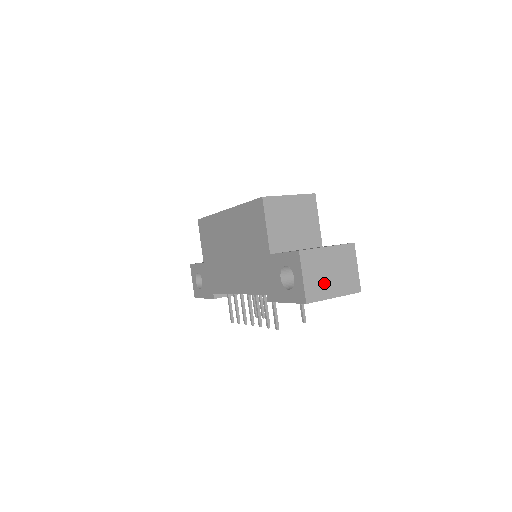
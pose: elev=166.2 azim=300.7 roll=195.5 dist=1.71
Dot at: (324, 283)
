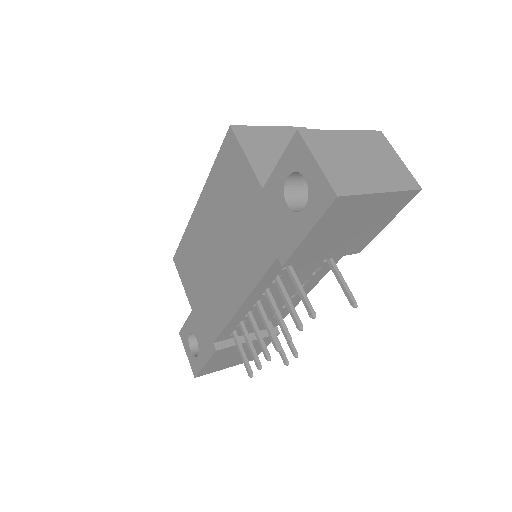
Dot at: (356, 172)
